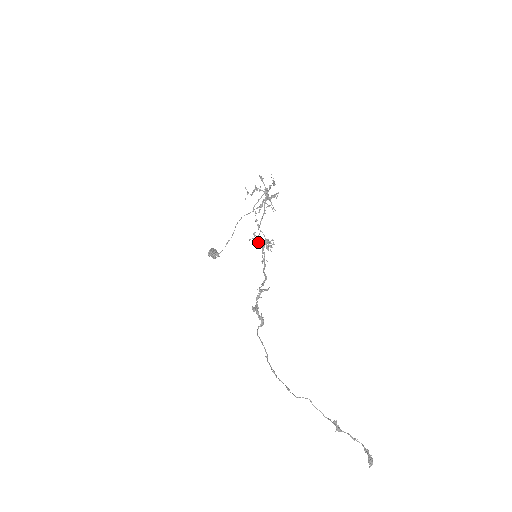
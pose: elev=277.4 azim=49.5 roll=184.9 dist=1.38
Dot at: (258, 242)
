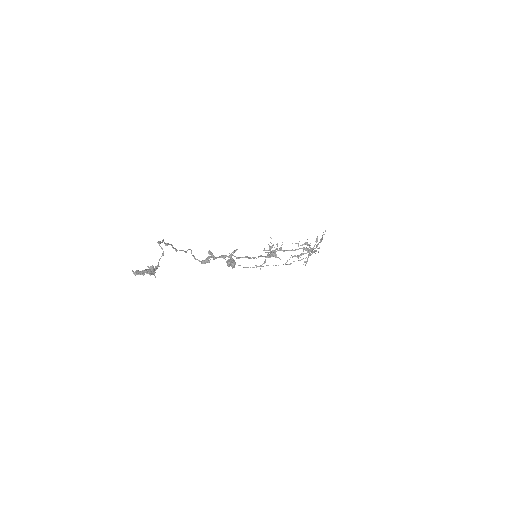
Dot at: (268, 252)
